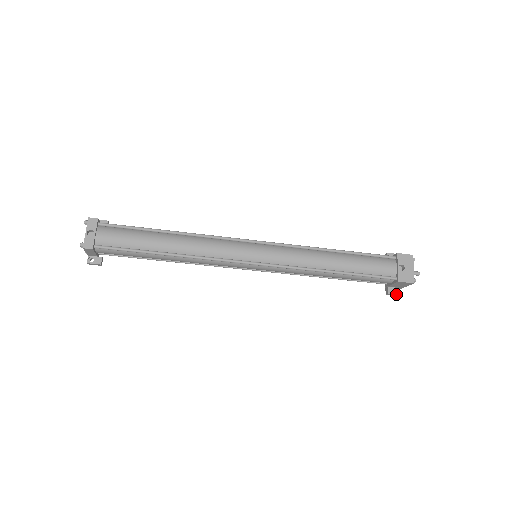
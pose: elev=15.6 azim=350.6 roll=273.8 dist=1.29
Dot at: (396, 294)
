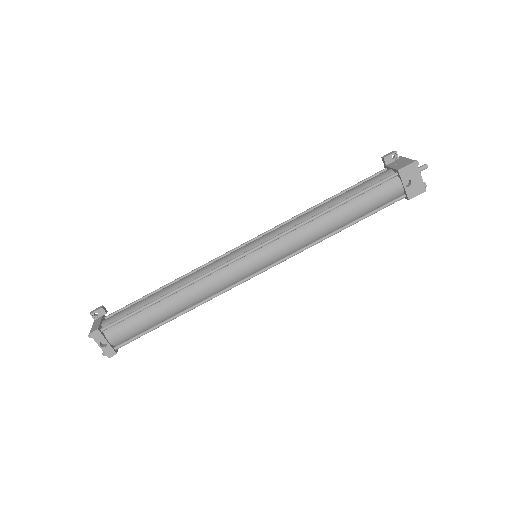
Dot at: occluded
